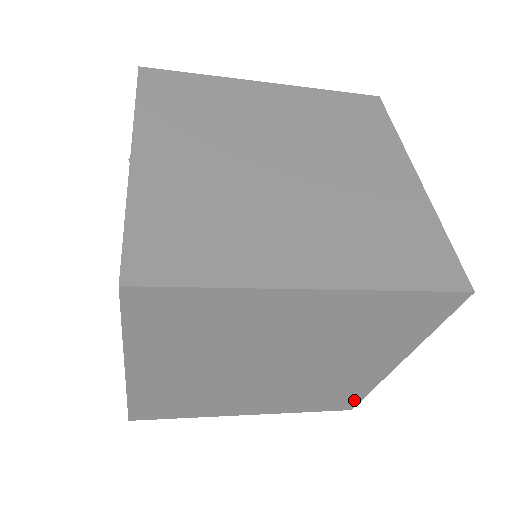
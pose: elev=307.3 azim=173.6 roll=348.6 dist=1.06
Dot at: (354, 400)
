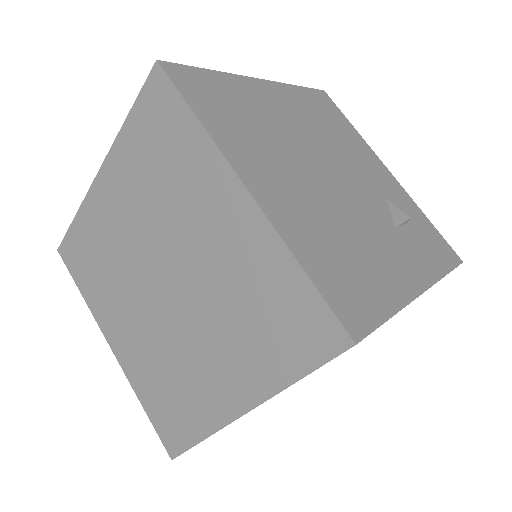
Dot at: occluded
